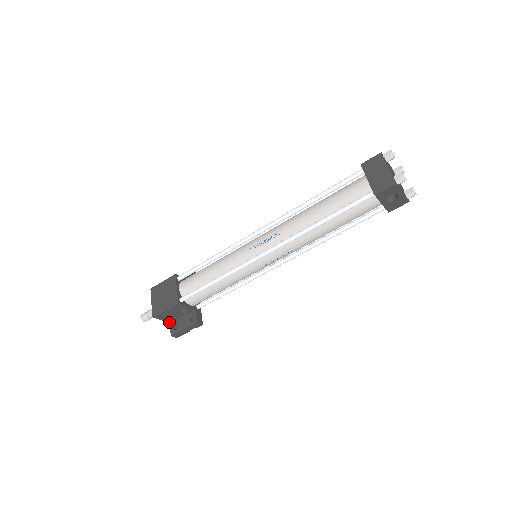
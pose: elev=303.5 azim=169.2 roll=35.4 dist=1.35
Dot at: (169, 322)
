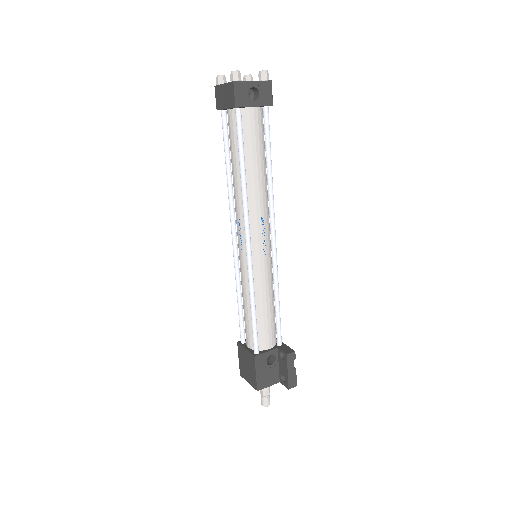
Dot at: (278, 382)
